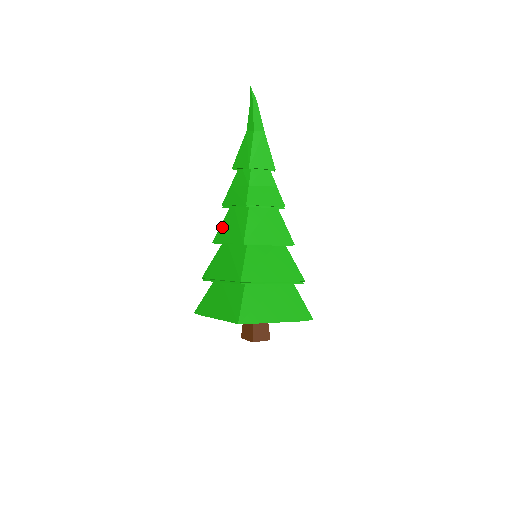
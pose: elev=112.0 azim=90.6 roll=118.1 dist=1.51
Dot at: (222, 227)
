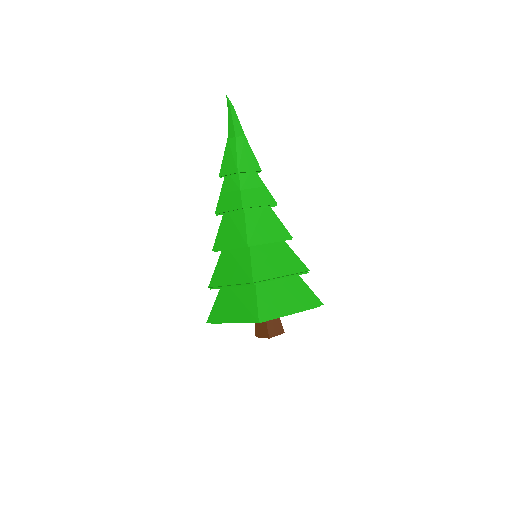
Dot at: (219, 234)
